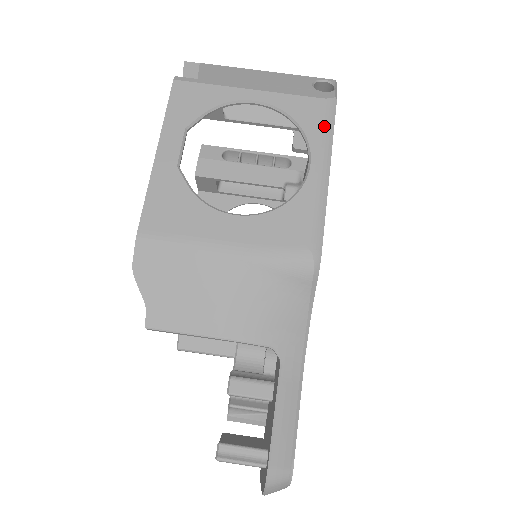
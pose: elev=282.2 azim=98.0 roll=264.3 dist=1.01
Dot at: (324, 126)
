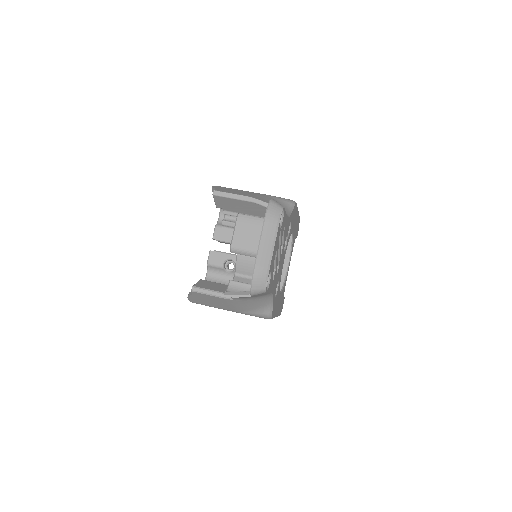
Dot at: occluded
